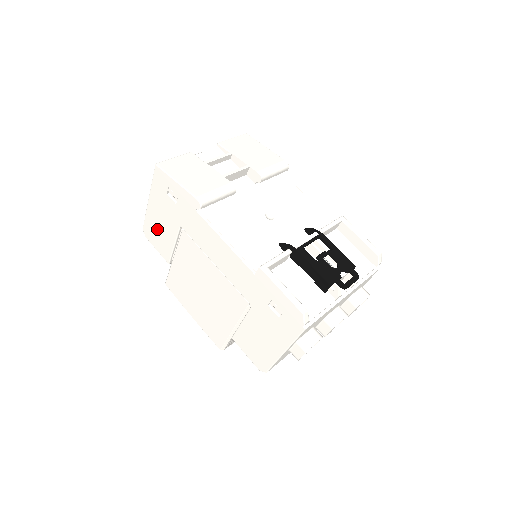
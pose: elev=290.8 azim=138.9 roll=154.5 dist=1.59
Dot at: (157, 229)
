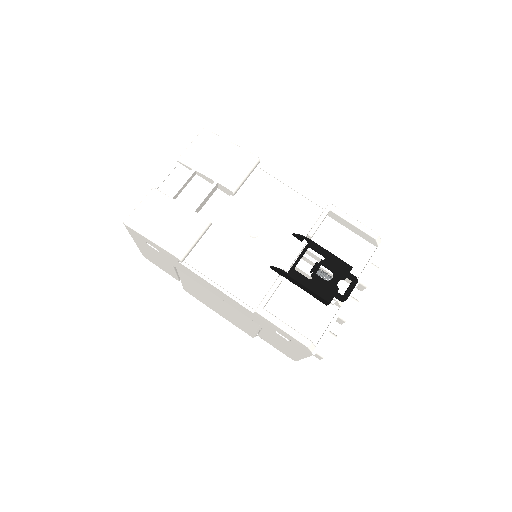
Dot at: (154, 260)
